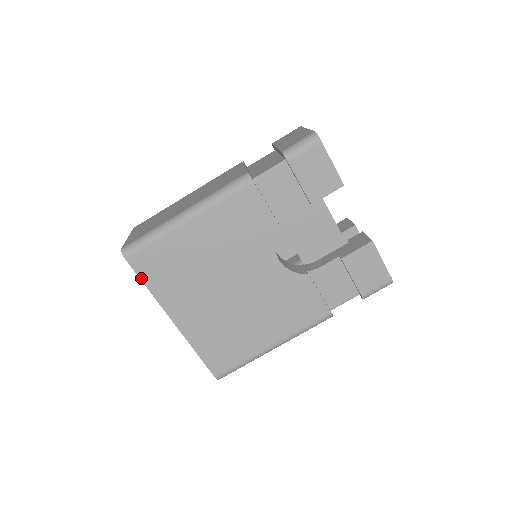
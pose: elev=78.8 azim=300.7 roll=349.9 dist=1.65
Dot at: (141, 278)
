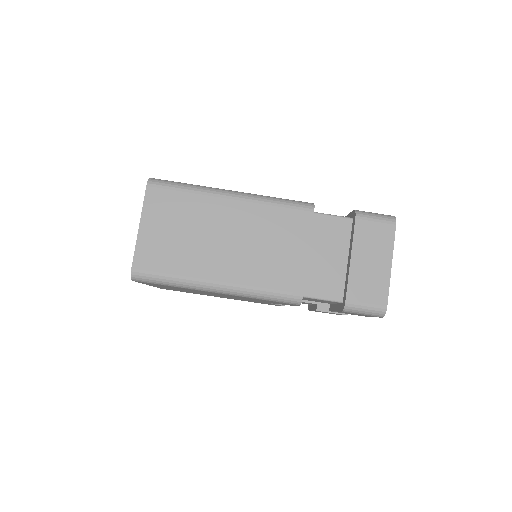
Dot at: (139, 282)
